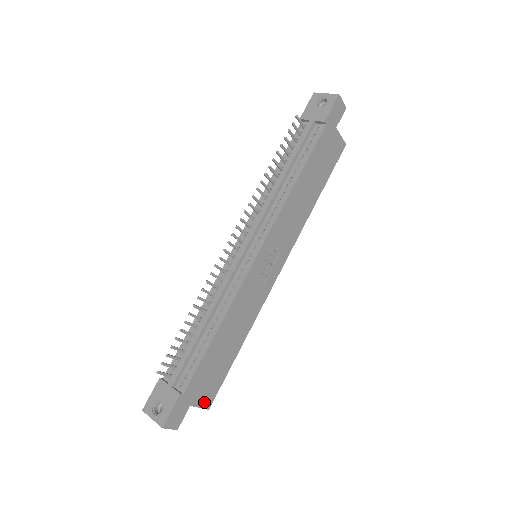
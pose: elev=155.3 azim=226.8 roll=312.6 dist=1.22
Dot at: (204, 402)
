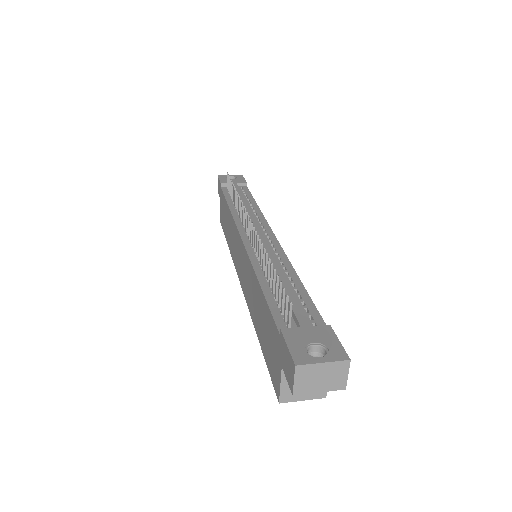
Dot at: occluded
